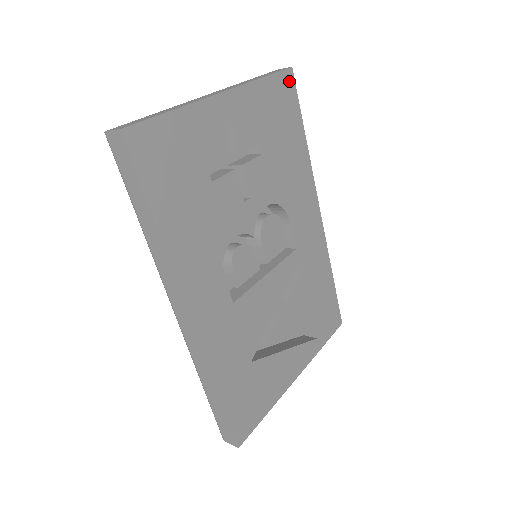
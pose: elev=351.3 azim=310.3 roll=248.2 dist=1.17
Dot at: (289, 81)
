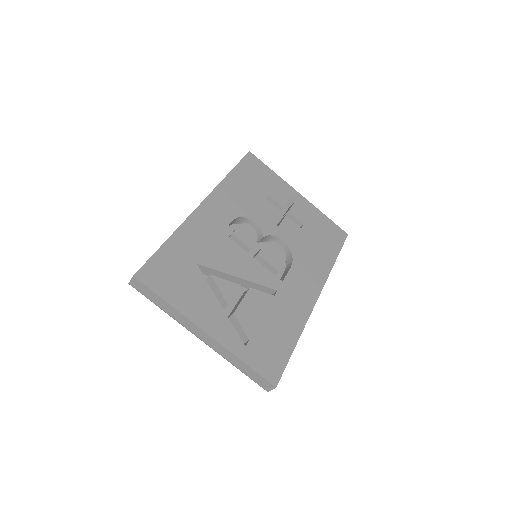
Dot at: (342, 235)
